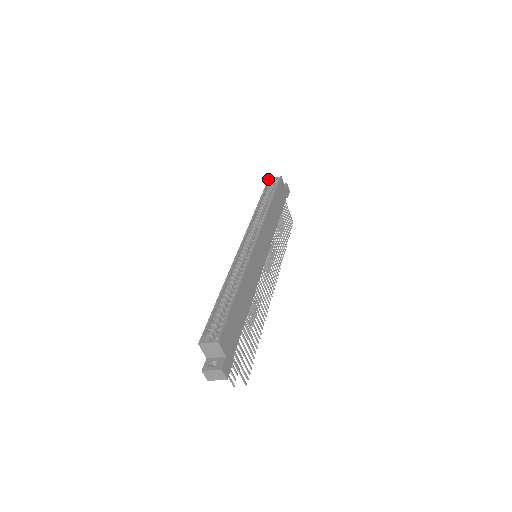
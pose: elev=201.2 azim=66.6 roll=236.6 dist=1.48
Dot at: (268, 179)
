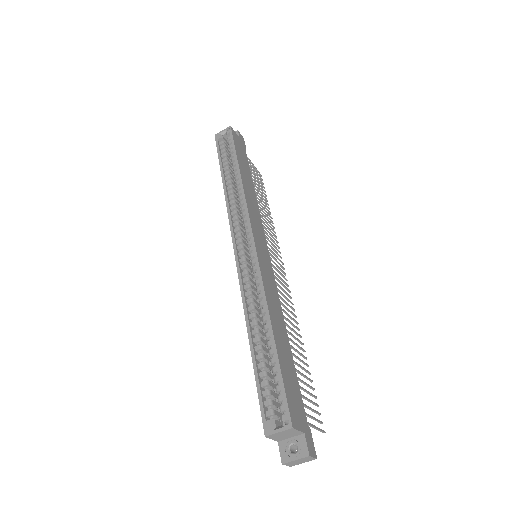
Dot at: occluded
